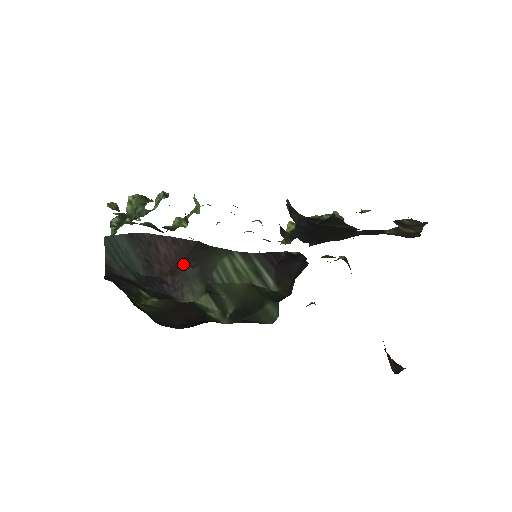
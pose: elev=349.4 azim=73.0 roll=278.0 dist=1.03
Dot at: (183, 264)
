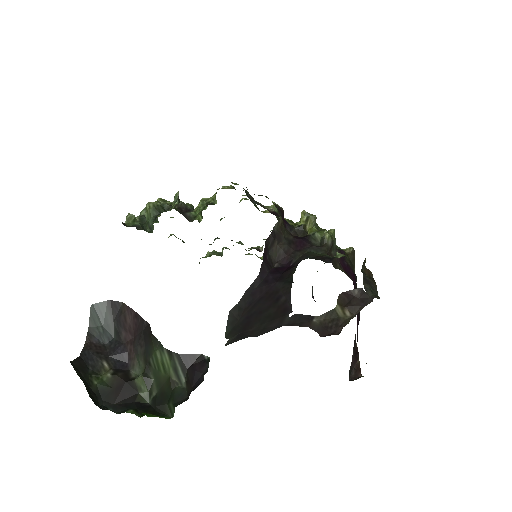
Dot at: (137, 340)
